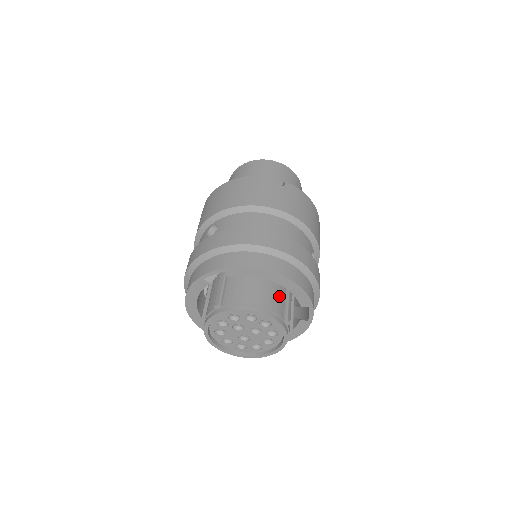
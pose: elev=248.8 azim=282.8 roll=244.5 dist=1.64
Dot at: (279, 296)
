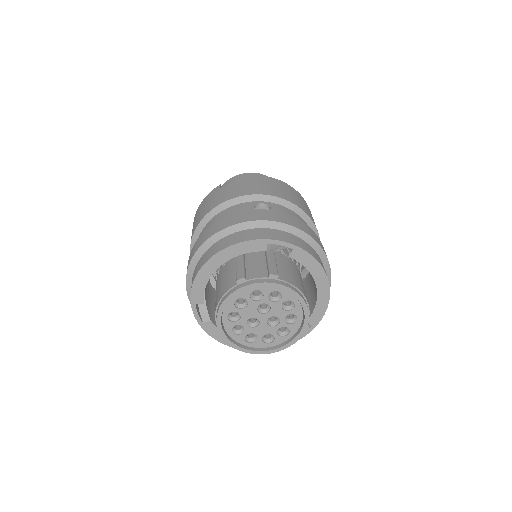
Dot at: occluded
